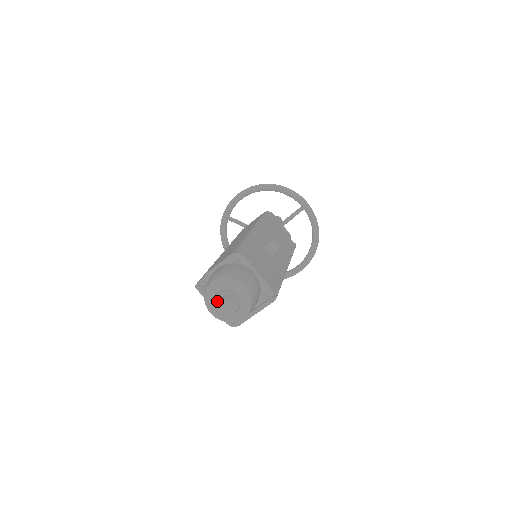
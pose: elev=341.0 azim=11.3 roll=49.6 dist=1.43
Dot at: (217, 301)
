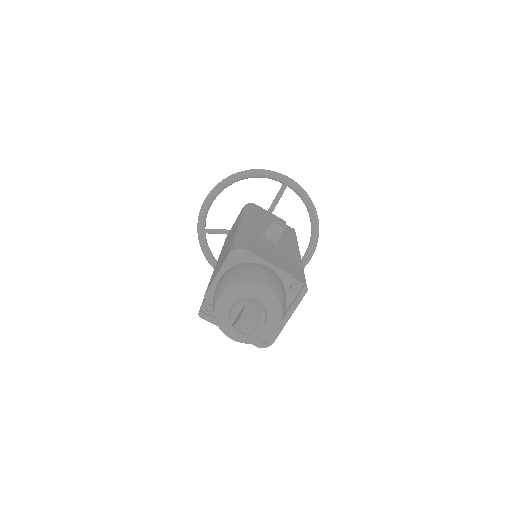
Dot at: (235, 319)
